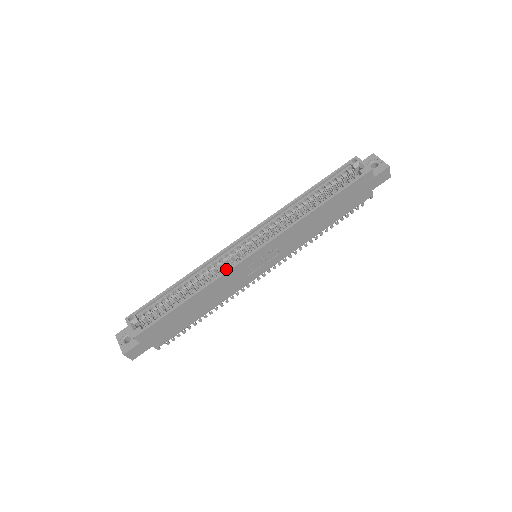
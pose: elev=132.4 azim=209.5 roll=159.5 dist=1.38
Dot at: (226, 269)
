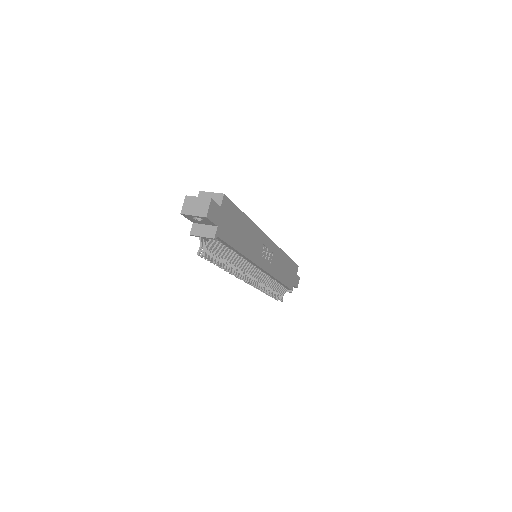
Dot at: occluded
